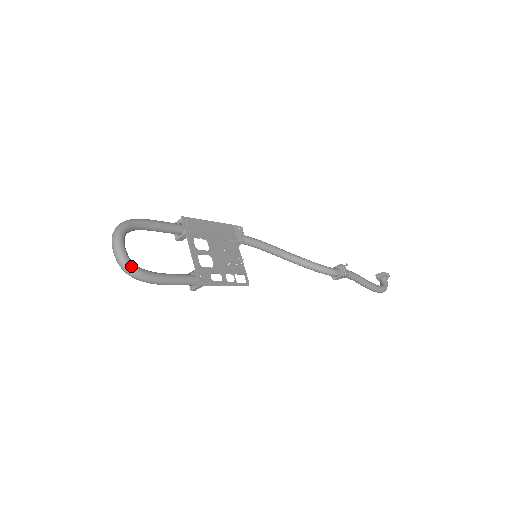
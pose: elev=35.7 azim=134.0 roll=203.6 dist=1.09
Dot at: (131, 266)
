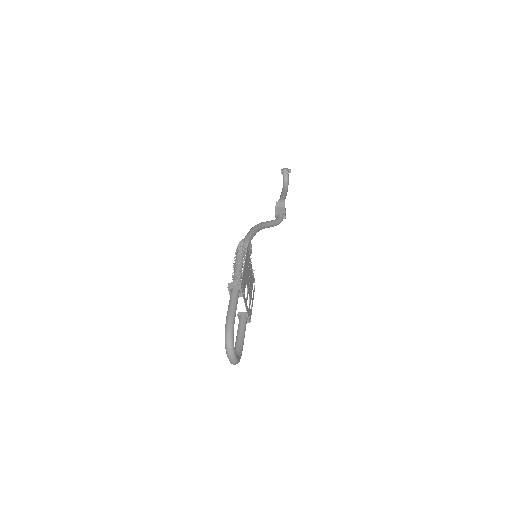
Dot at: (239, 361)
